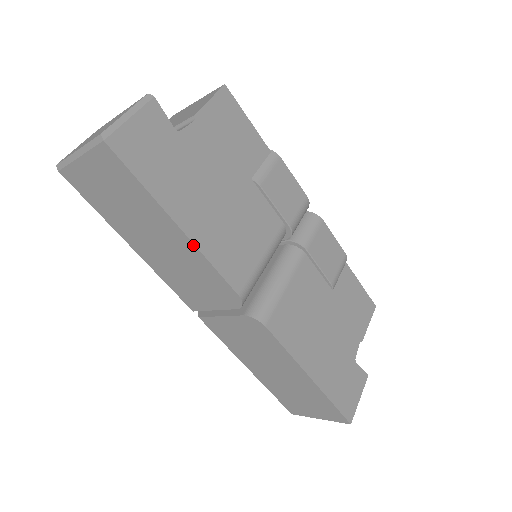
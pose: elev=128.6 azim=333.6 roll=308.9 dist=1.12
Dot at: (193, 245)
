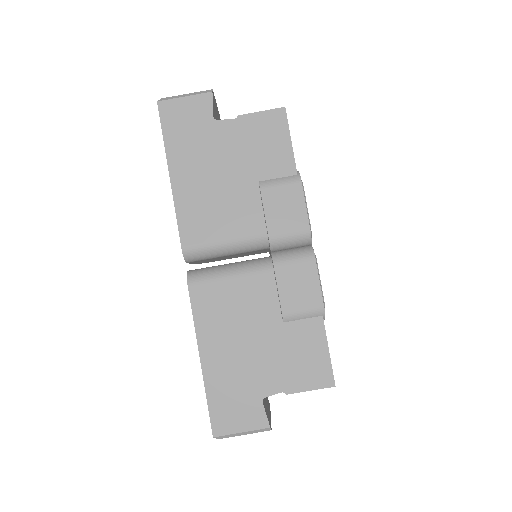
Dot at: (172, 192)
